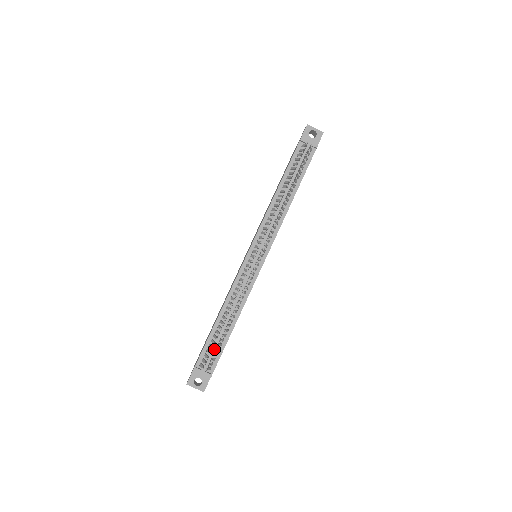
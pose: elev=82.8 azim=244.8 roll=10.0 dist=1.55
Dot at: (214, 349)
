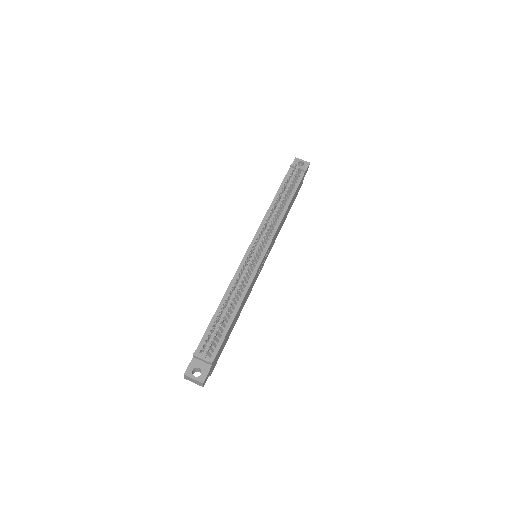
Dot at: occluded
